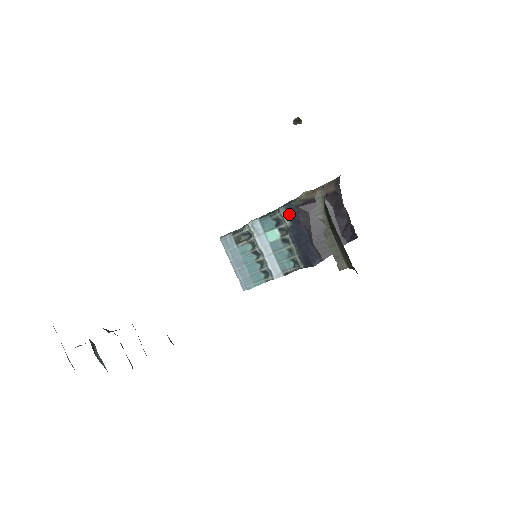
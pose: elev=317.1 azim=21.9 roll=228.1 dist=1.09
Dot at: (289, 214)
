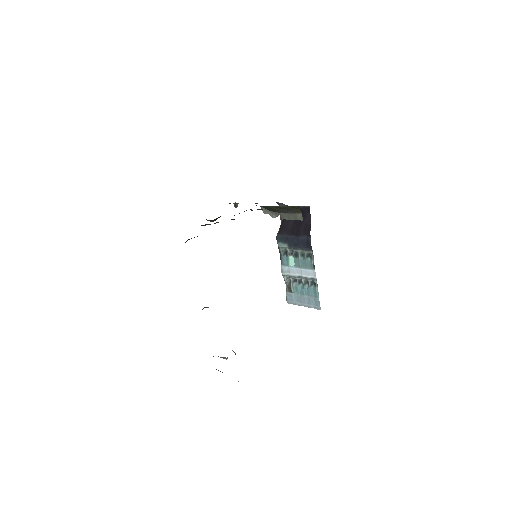
Dot at: (282, 242)
